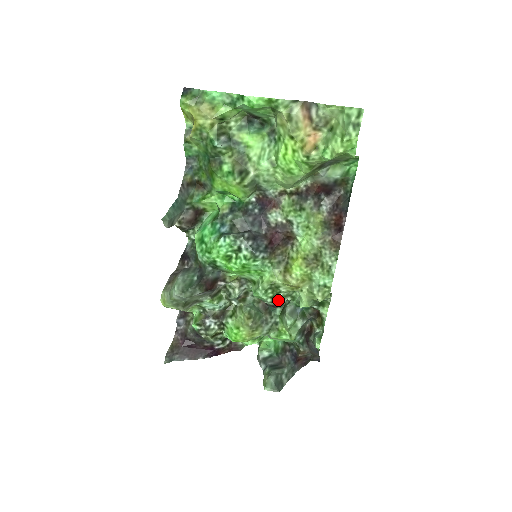
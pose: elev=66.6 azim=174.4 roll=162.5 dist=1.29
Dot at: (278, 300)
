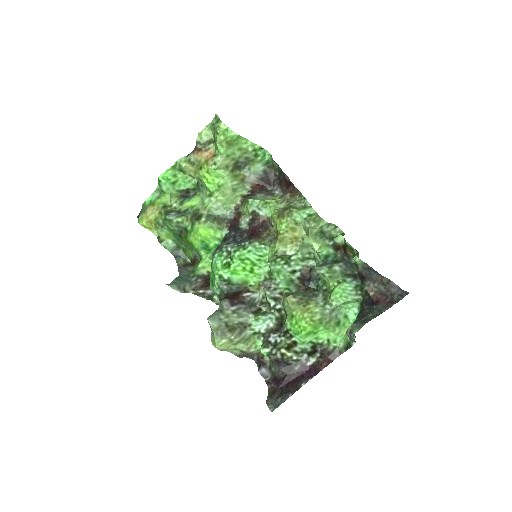
Dot at: (299, 266)
